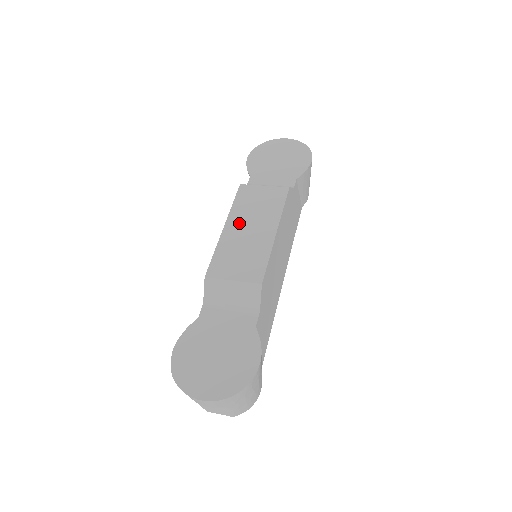
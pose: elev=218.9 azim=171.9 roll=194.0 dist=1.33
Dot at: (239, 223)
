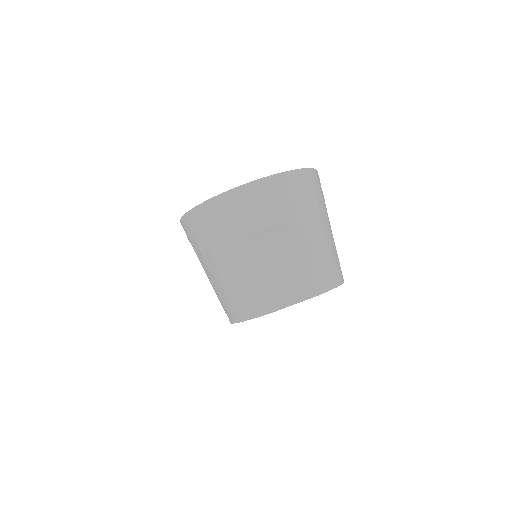
Dot at: occluded
